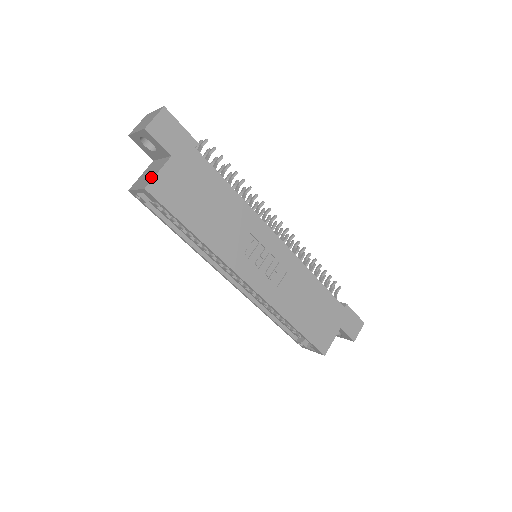
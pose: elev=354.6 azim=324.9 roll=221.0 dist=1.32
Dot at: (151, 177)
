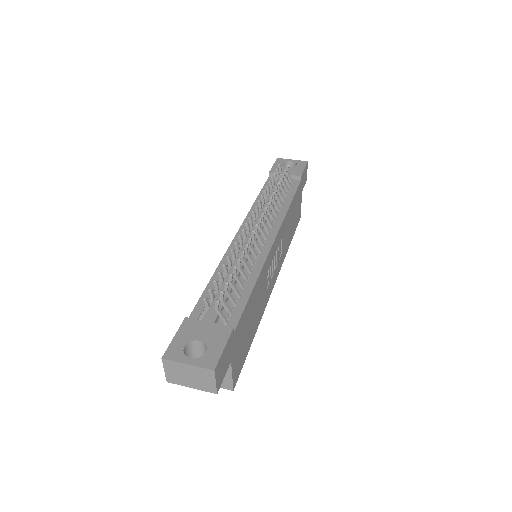
Dot at: (226, 380)
